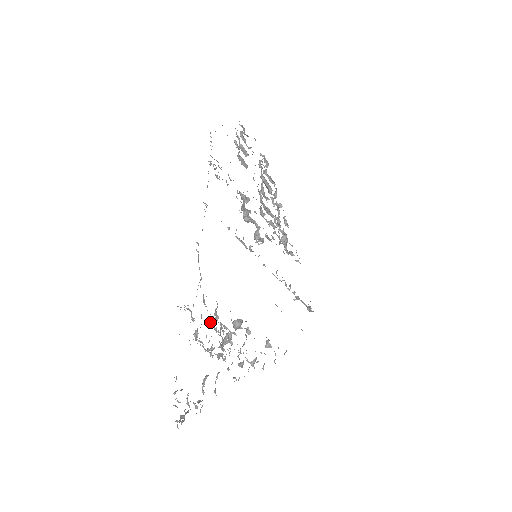
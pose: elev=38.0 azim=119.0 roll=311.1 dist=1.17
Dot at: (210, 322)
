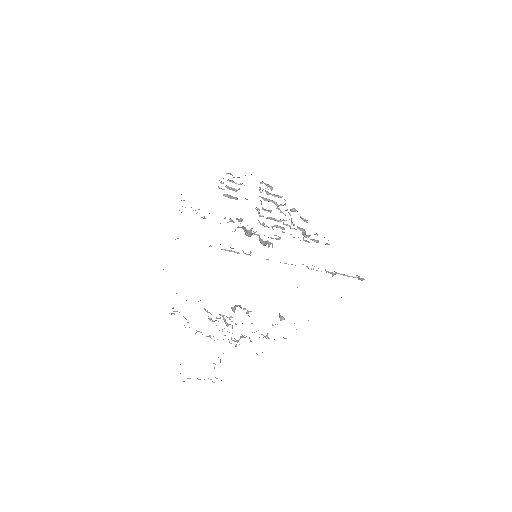
Dot at: occluded
